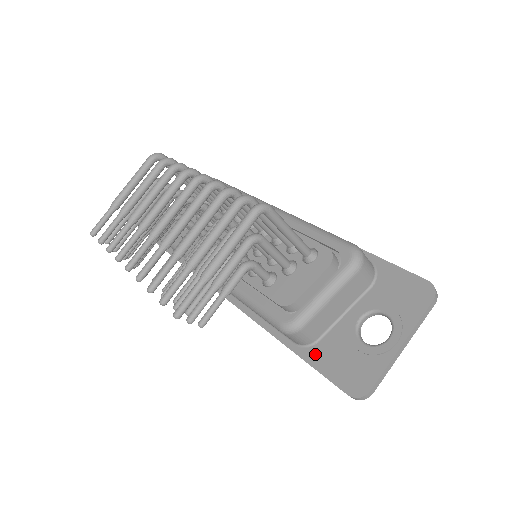
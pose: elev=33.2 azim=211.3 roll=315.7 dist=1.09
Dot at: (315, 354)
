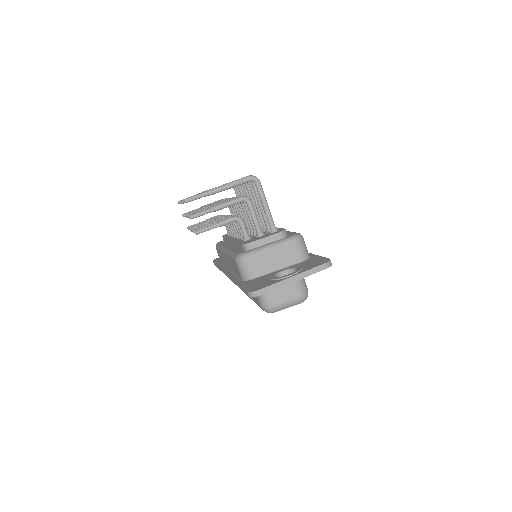
Dot at: (247, 282)
